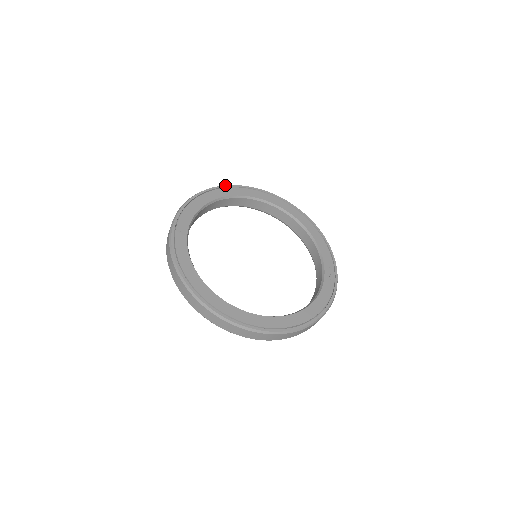
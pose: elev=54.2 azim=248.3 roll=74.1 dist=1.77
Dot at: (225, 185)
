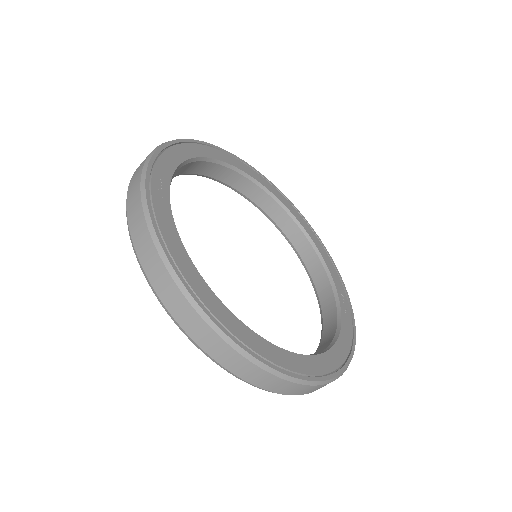
Dot at: (206, 142)
